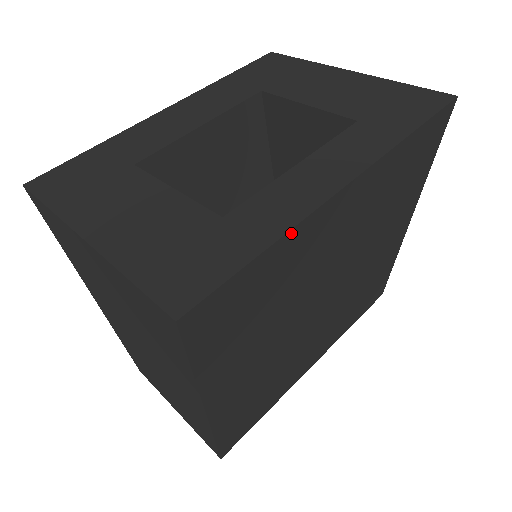
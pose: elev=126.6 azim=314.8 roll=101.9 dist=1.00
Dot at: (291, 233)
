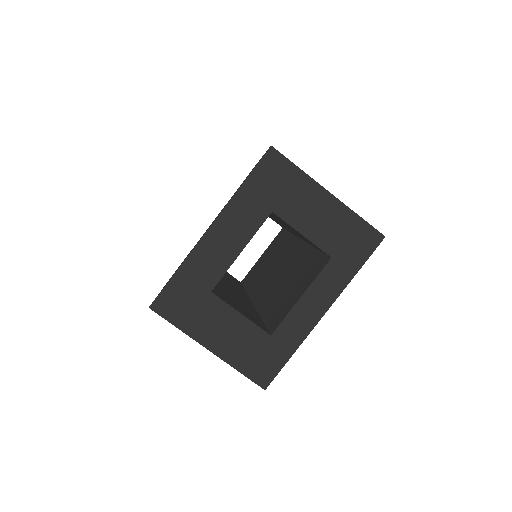
Dot at: (301, 342)
